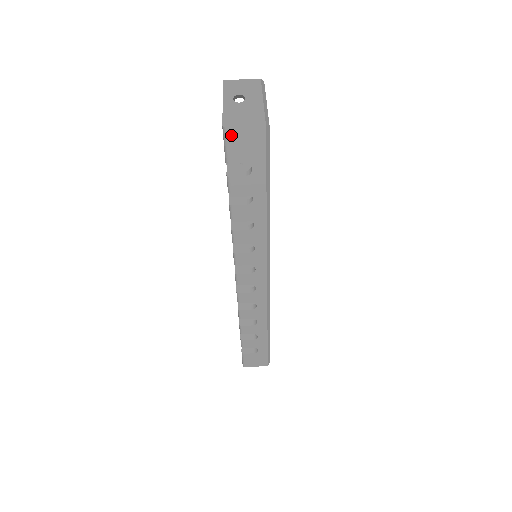
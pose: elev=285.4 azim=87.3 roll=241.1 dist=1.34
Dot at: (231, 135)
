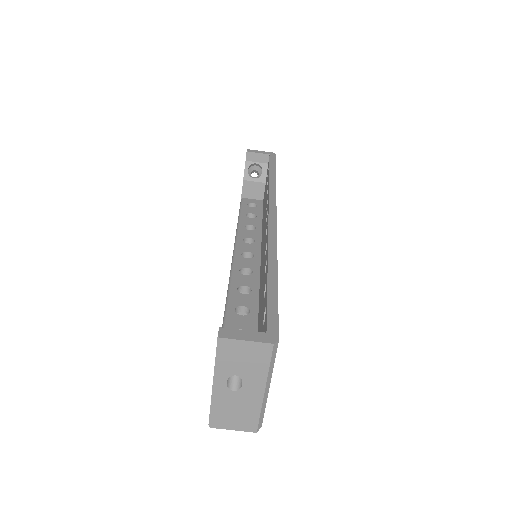
Dot at: occluded
